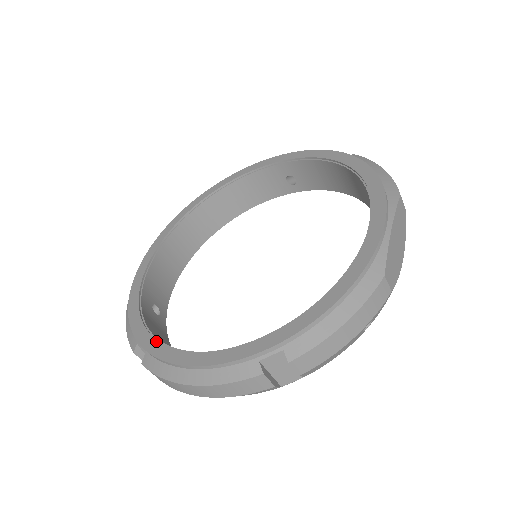
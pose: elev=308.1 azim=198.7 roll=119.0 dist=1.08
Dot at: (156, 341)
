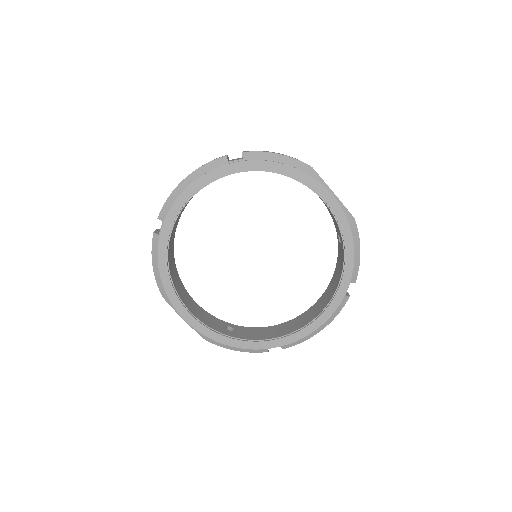
Dot at: (284, 338)
